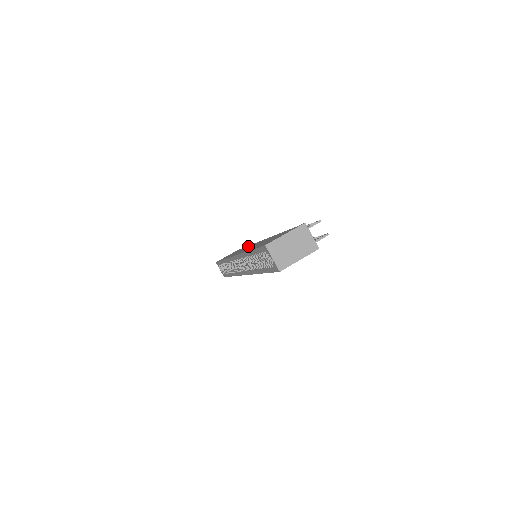
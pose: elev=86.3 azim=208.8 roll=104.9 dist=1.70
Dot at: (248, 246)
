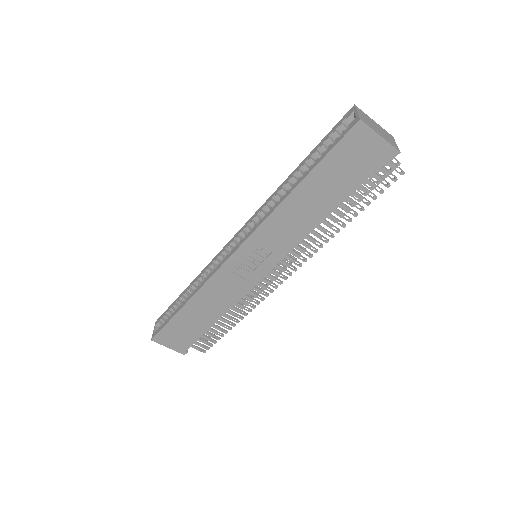
Dot at: occluded
